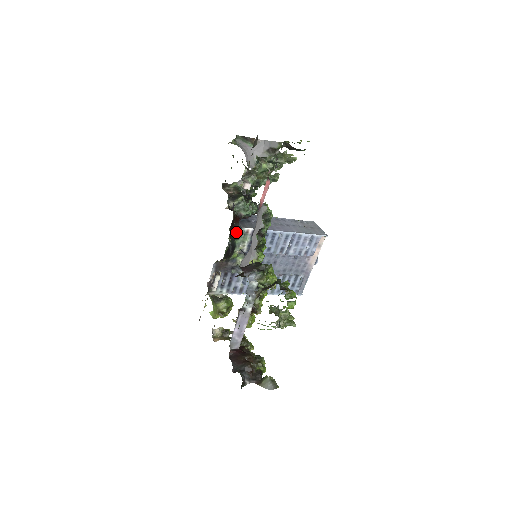
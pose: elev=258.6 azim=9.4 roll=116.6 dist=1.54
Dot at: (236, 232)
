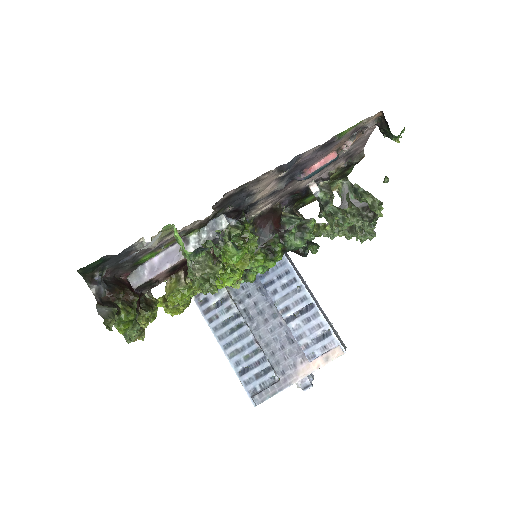
Dot at: (264, 231)
